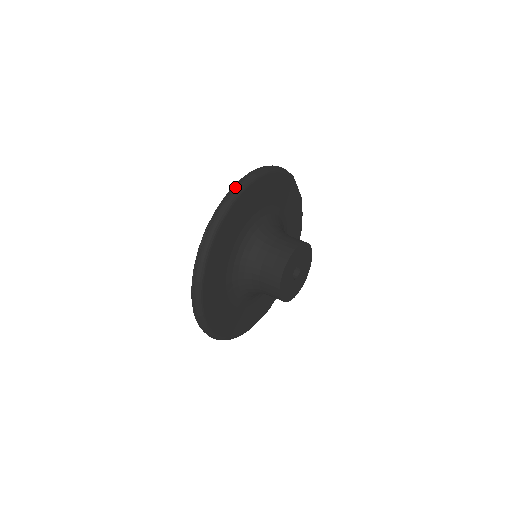
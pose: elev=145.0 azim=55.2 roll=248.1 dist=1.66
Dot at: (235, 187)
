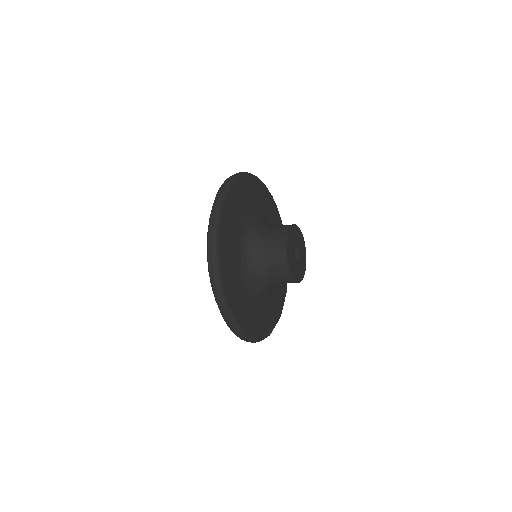
Dot at: occluded
